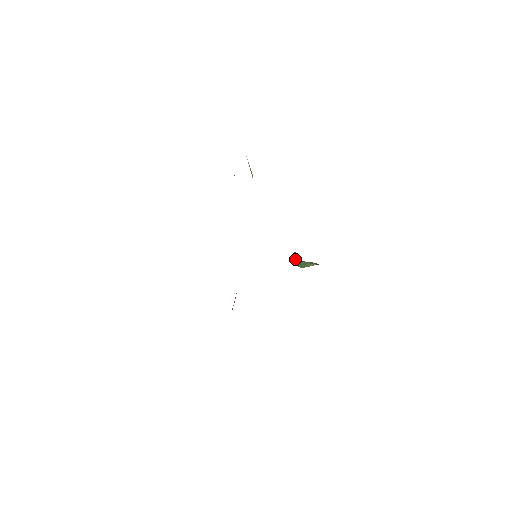
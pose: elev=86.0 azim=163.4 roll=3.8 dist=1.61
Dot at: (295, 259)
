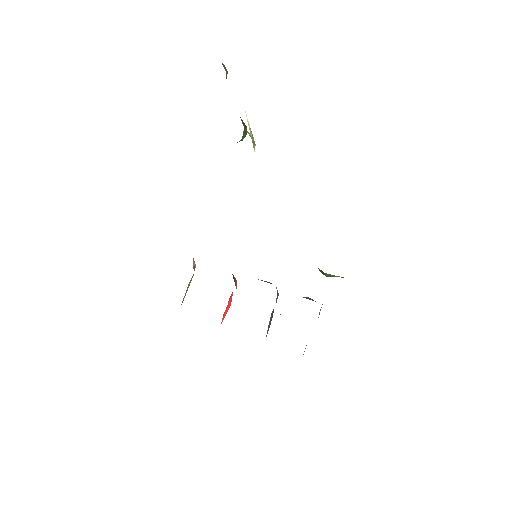
Dot at: occluded
